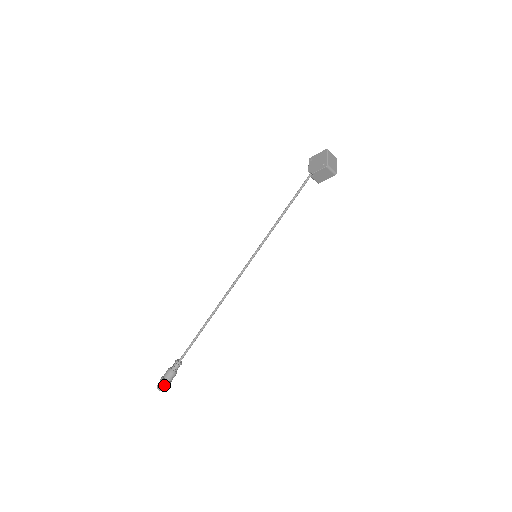
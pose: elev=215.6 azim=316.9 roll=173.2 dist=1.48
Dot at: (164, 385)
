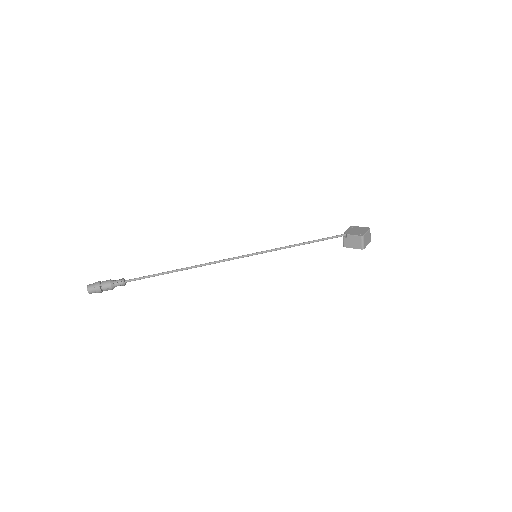
Dot at: (95, 288)
